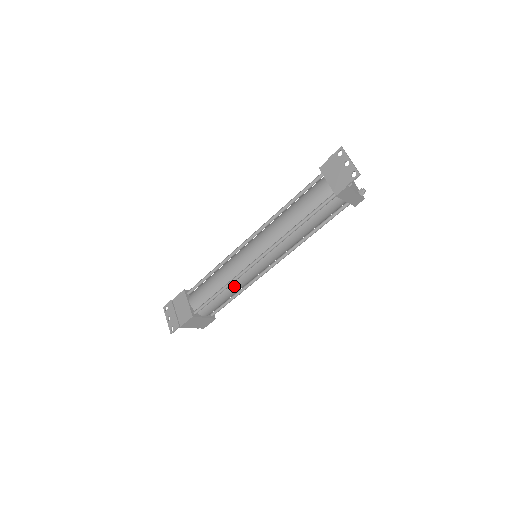
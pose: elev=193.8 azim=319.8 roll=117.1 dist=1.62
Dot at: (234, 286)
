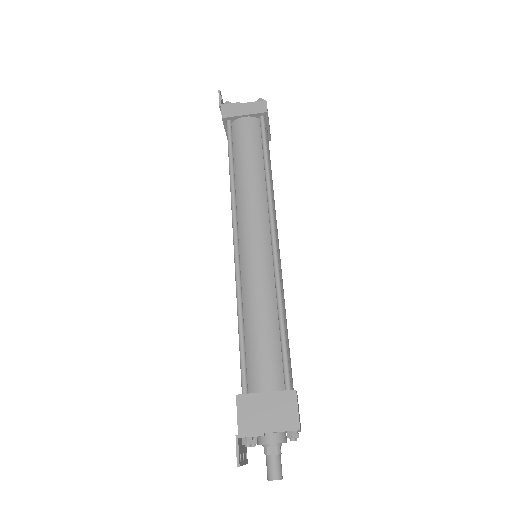
Dot at: (250, 300)
